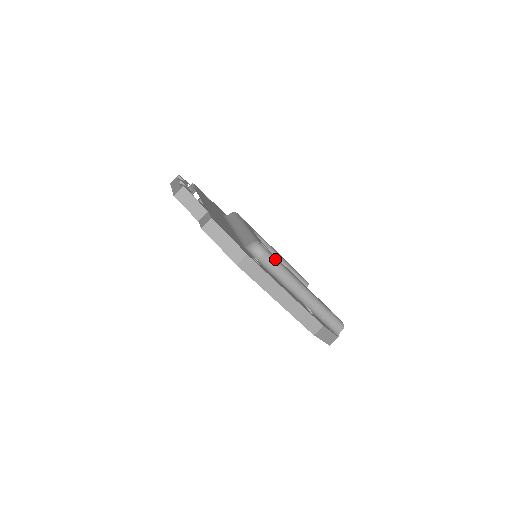
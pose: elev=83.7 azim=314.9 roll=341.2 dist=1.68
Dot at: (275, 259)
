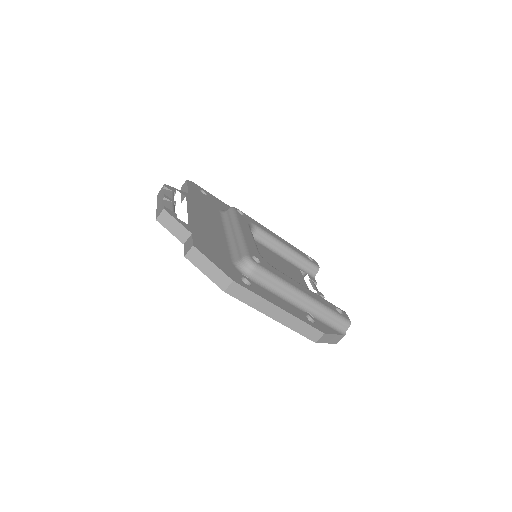
Dot at: (268, 272)
